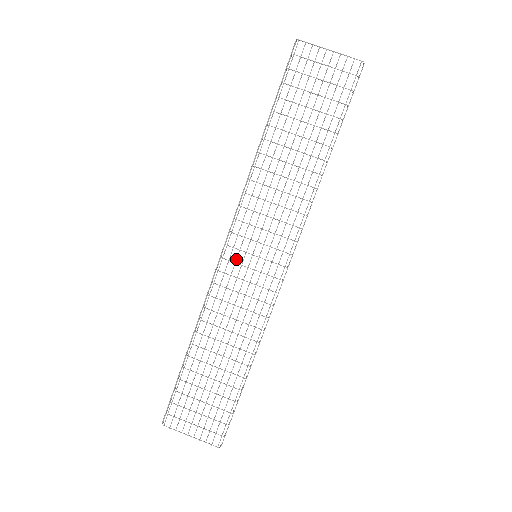
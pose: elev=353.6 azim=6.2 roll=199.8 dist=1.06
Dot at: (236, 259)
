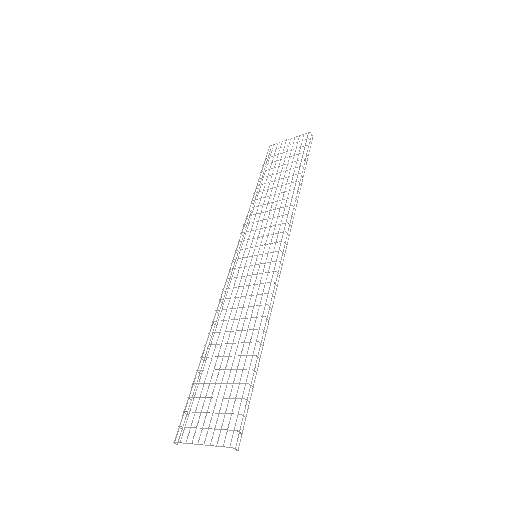
Dot at: (240, 264)
